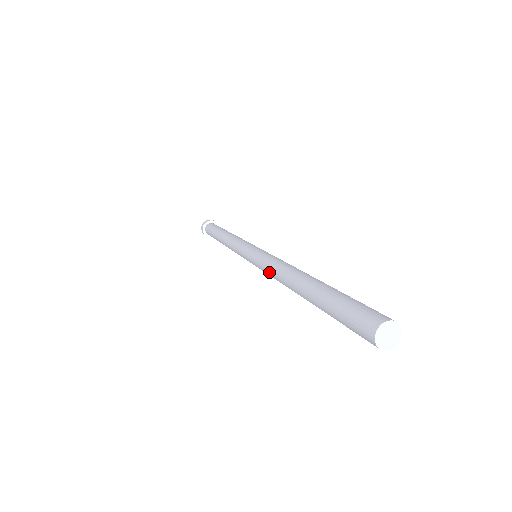
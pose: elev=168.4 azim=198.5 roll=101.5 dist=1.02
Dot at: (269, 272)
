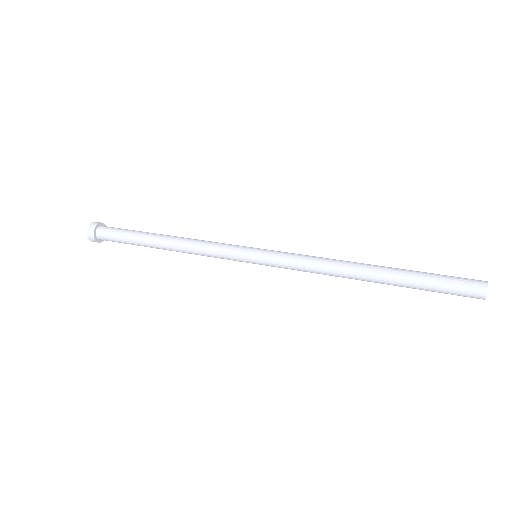
Dot at: (310, 266)
